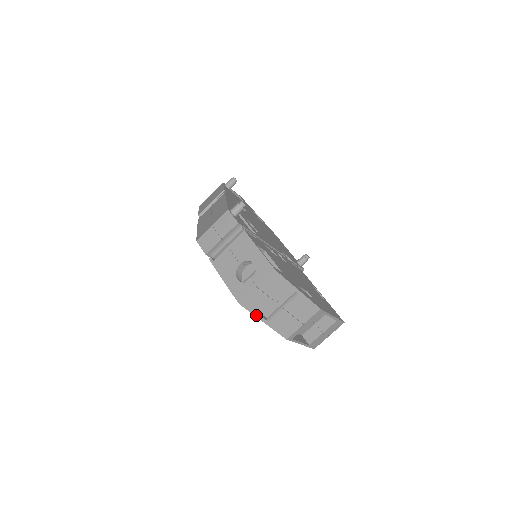
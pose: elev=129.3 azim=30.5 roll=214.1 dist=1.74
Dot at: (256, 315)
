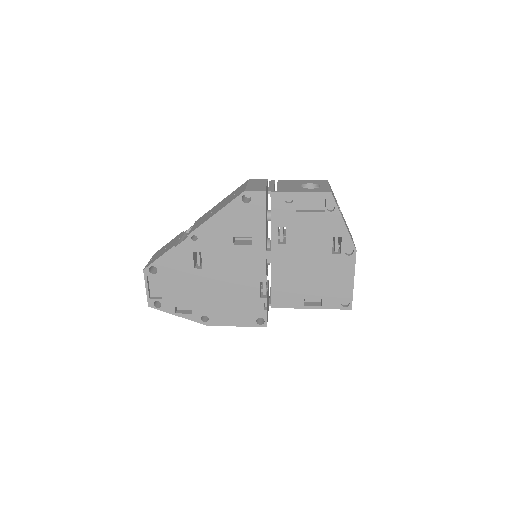
Dot at: (339, 211)
